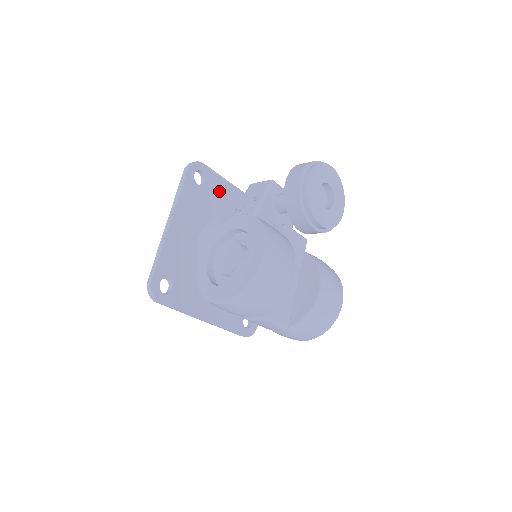
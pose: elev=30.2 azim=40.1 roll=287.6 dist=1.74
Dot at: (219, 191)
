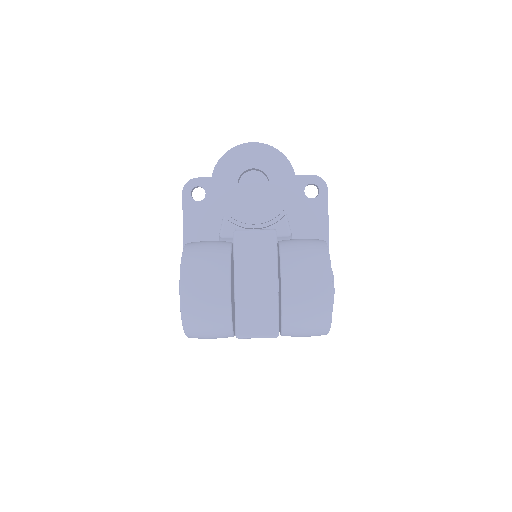
Dot at: occluded
